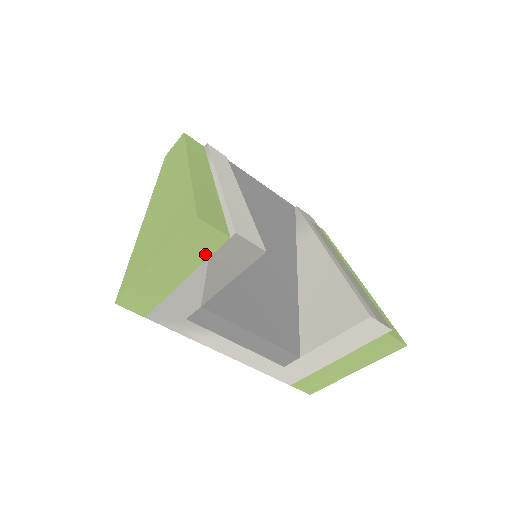
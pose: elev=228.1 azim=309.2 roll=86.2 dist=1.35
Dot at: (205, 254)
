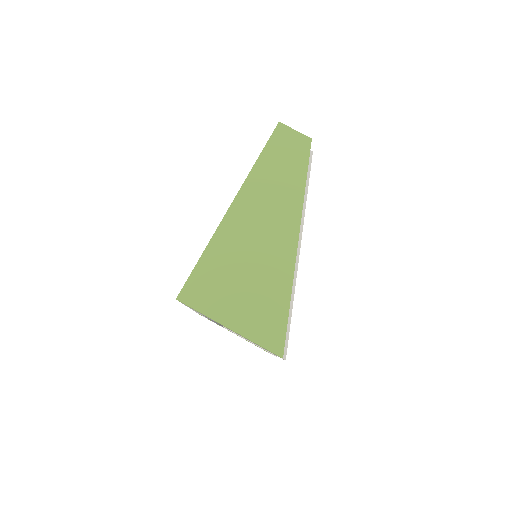
Dot at: (260, 346)
